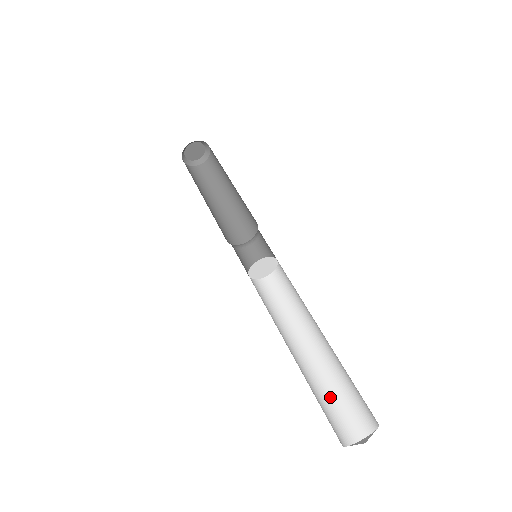
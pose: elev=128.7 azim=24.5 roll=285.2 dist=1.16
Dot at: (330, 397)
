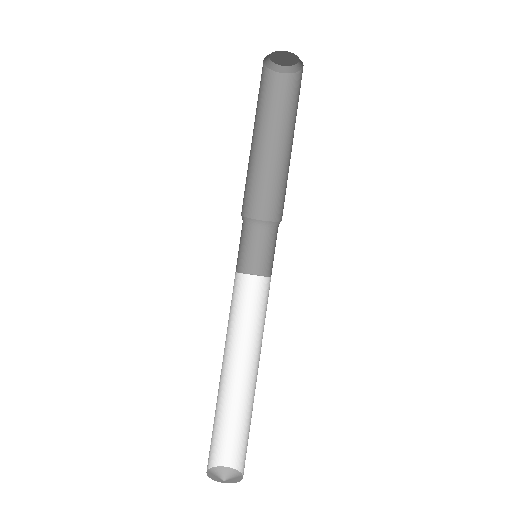
Dot at: (231, 422)
